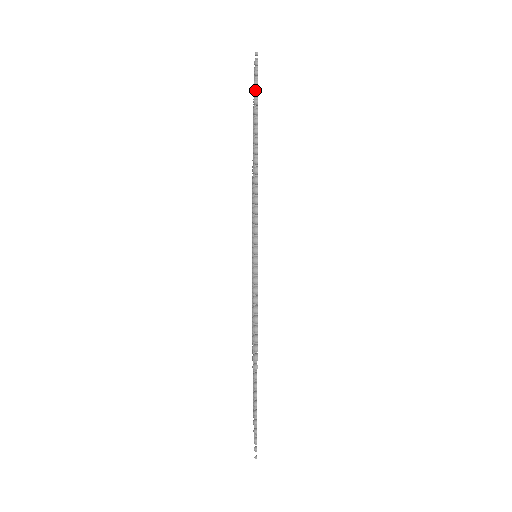
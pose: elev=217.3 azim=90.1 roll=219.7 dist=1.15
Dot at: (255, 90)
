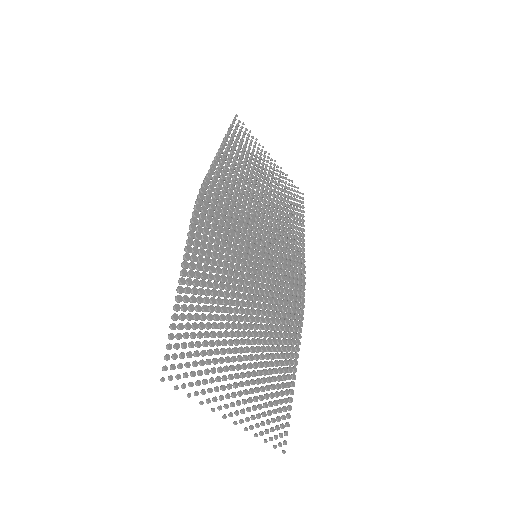
Dot at: (229, 128)
